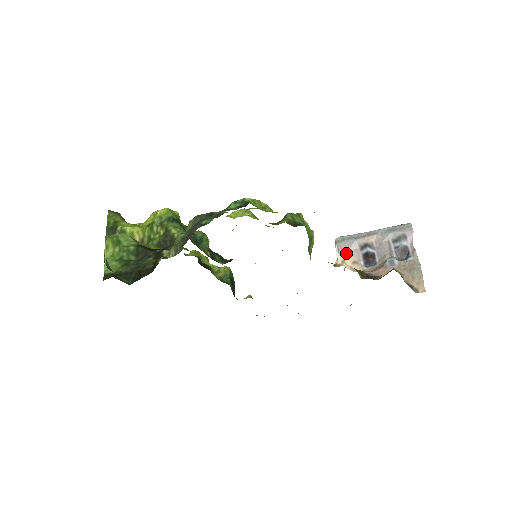
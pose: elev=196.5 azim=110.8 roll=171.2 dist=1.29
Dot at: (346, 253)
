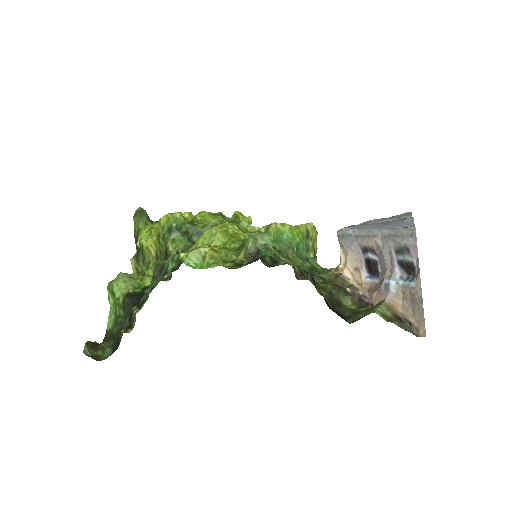
Dot at: (347, 255)
